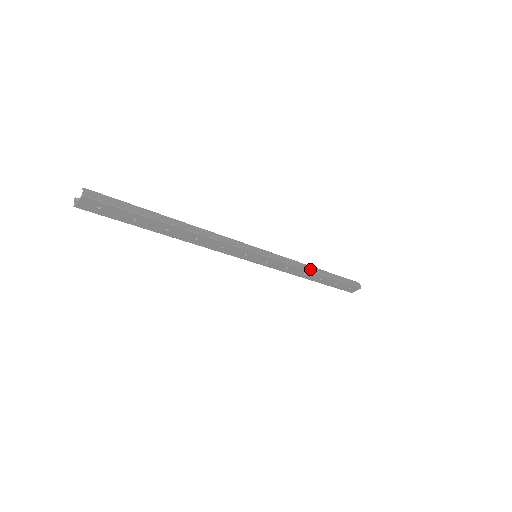
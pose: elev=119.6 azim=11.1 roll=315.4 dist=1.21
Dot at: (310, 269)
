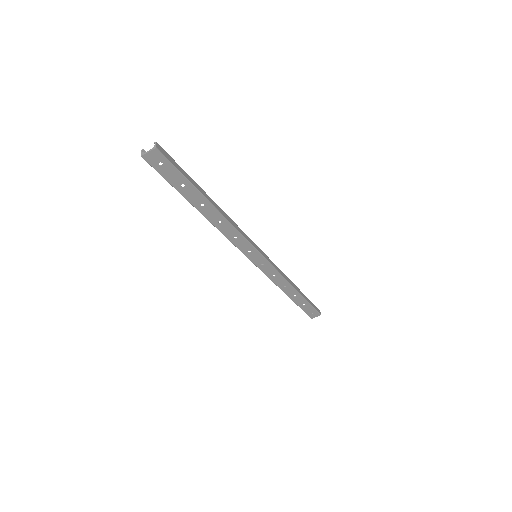
Dot at: (291, 283)
